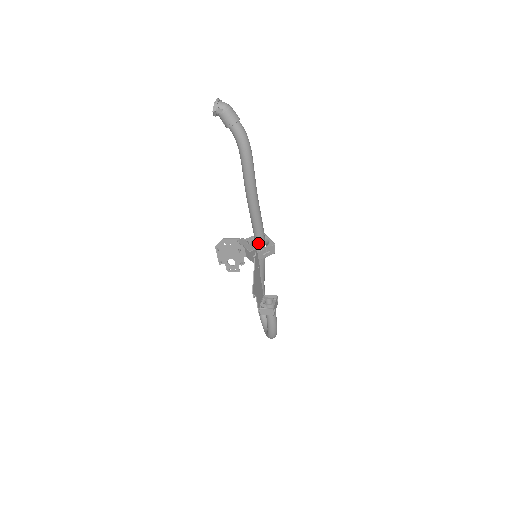
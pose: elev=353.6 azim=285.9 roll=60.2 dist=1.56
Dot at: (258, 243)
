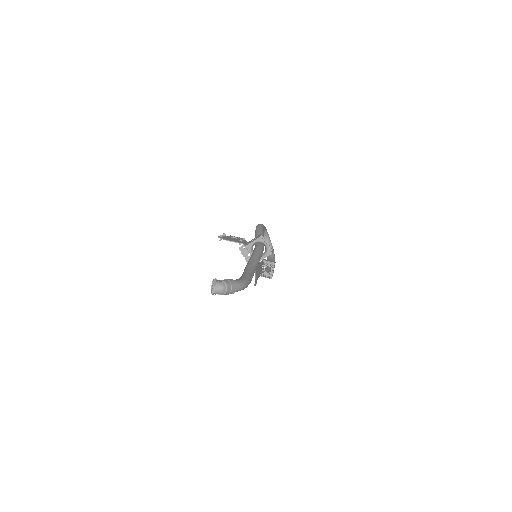
Dot at: occluded
